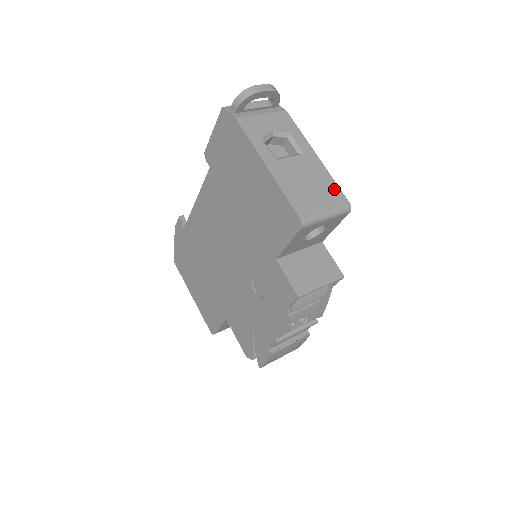
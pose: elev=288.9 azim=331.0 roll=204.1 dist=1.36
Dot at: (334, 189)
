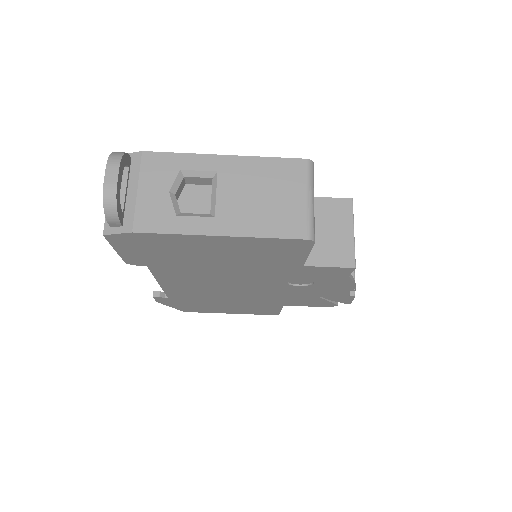
Dot at: (281, 166)
